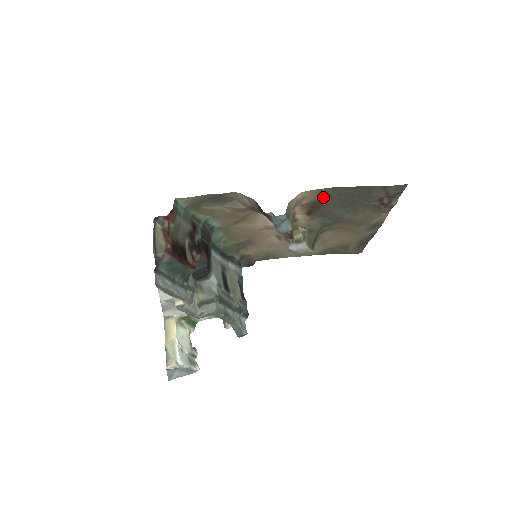
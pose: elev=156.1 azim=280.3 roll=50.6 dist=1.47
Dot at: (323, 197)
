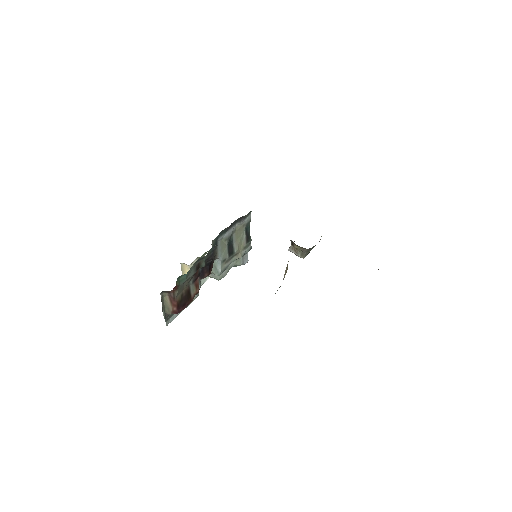
Dot at: occluded
